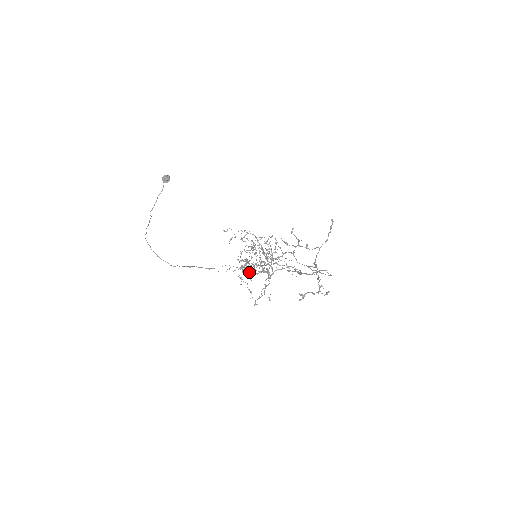
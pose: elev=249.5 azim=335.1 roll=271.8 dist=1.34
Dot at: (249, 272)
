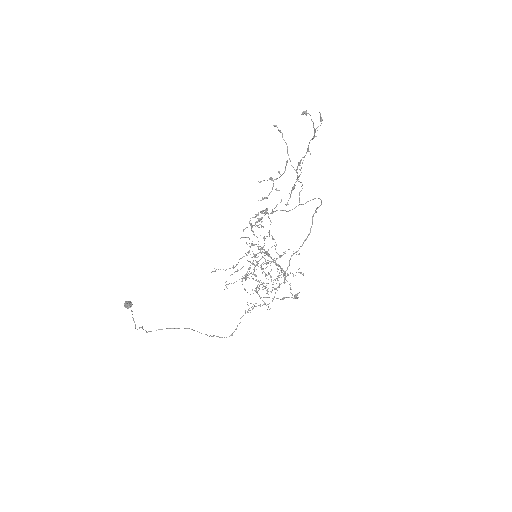
Dot at: occluded
